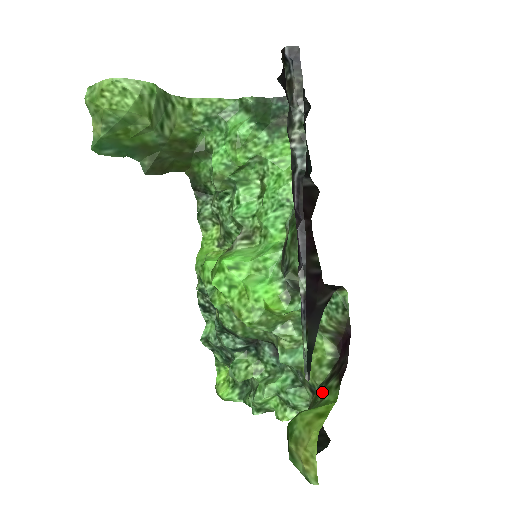
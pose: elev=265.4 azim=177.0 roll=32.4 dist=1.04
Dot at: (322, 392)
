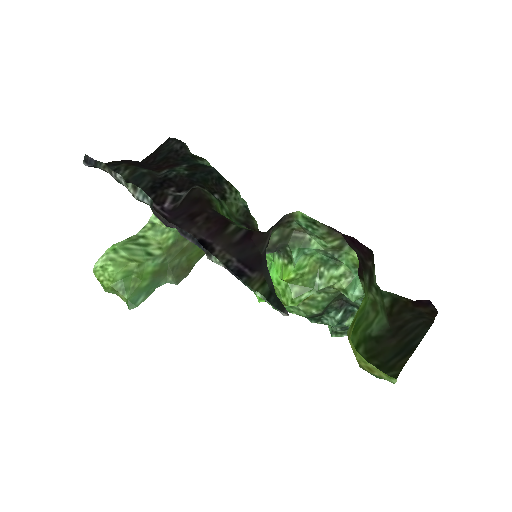
Dot at: (373, 296)
